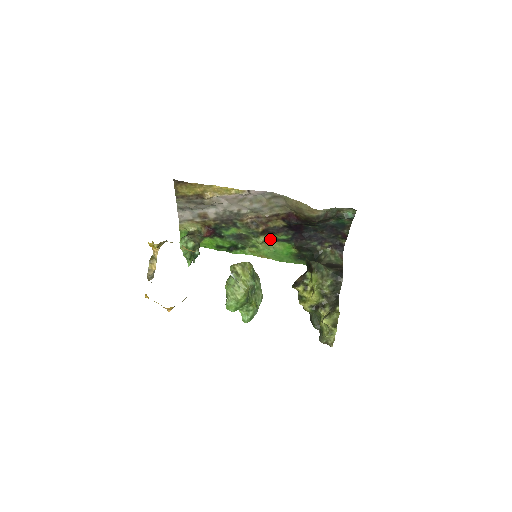
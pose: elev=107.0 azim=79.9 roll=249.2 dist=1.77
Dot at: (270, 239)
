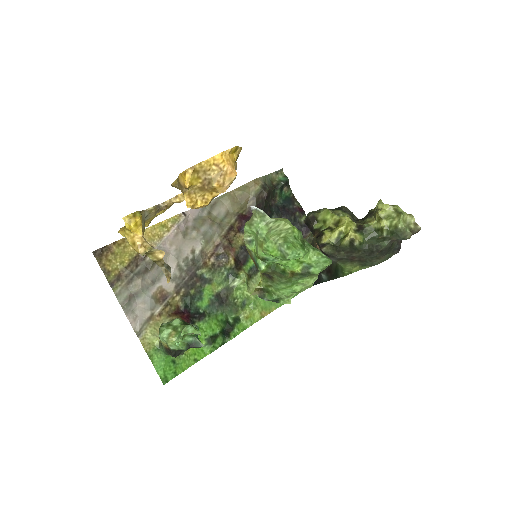
Dot at: (250, 274)
